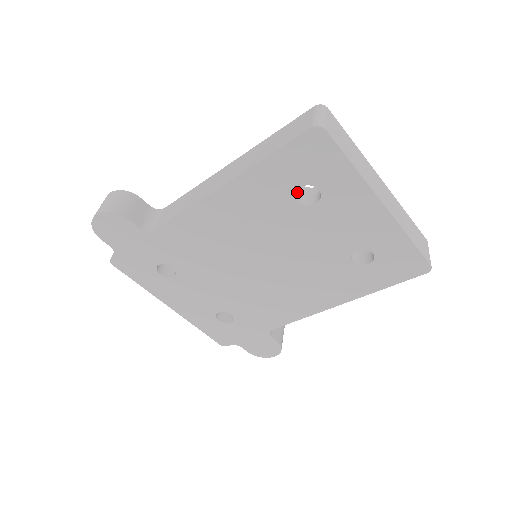
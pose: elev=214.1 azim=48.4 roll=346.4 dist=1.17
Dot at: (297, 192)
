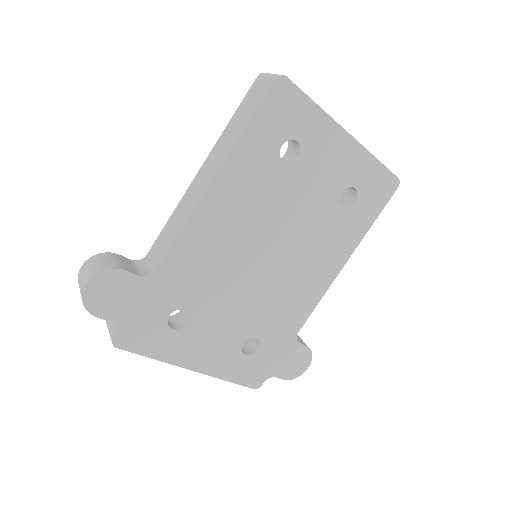
Dot at: occluded
